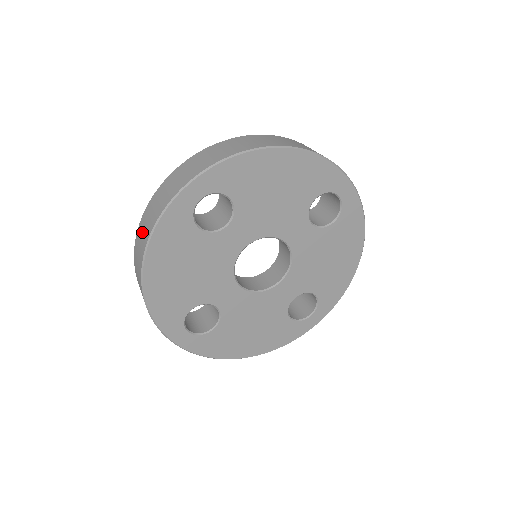
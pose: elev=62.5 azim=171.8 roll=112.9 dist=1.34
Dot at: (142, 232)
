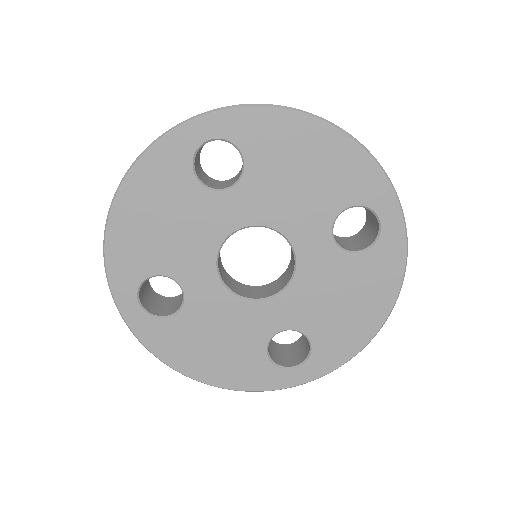
Dot at: occluded
